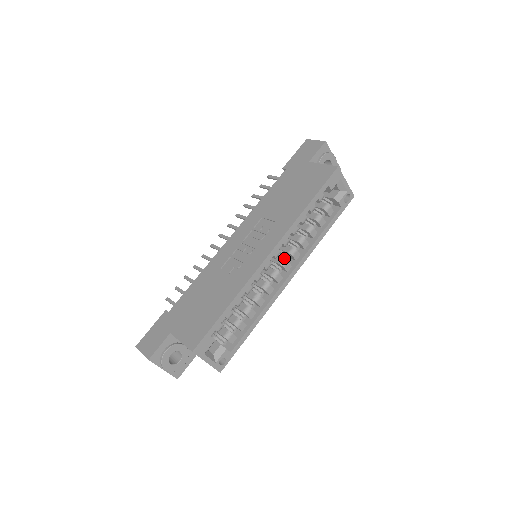
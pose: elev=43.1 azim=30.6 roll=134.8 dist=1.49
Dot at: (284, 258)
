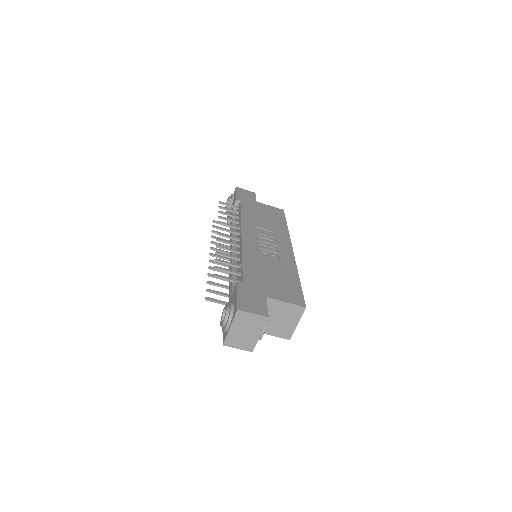
Dot at: occluded
